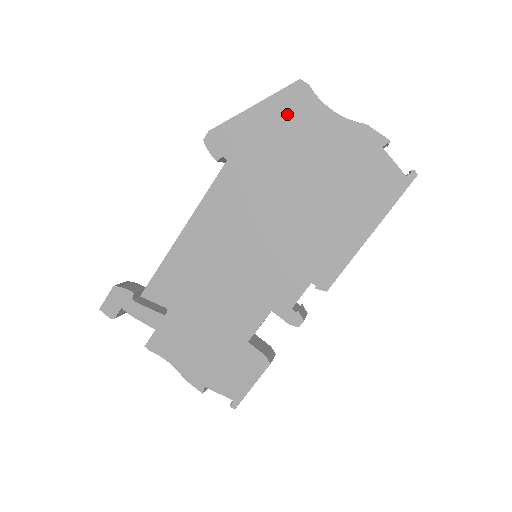
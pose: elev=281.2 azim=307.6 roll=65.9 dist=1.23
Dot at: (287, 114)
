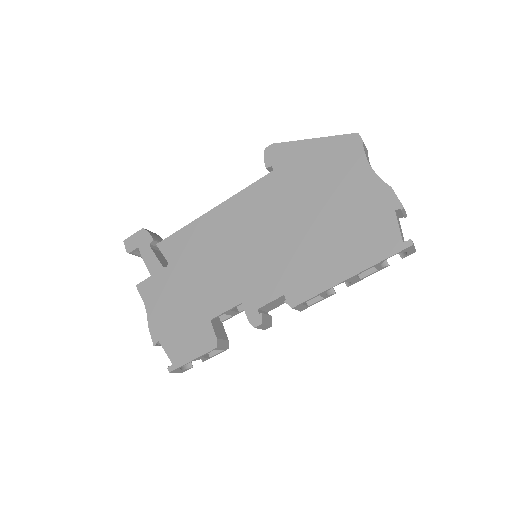
Dot at: (335, 154)
